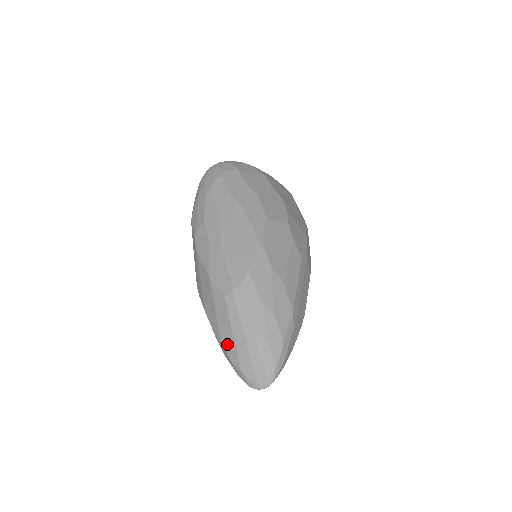
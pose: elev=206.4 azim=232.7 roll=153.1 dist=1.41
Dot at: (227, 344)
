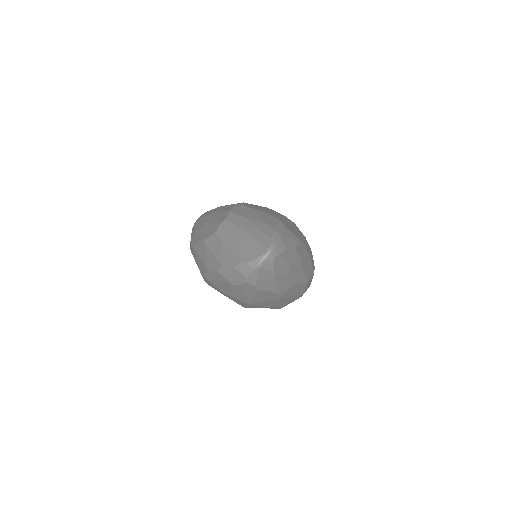
Dot at: (226, 260)
